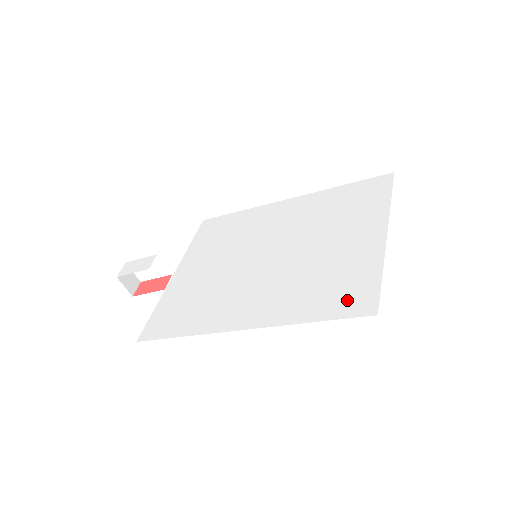
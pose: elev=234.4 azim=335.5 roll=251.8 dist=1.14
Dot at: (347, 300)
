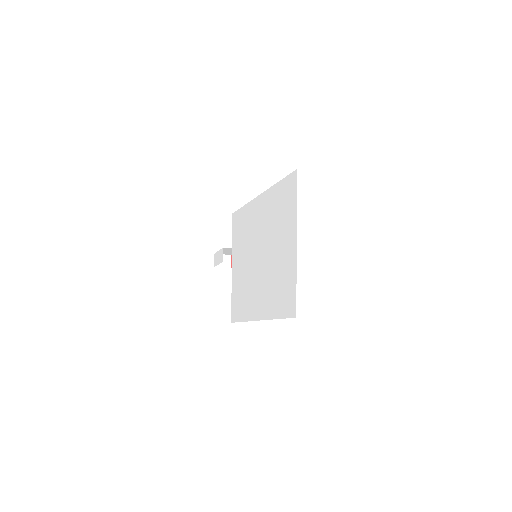
Dot at: (287, 304)
